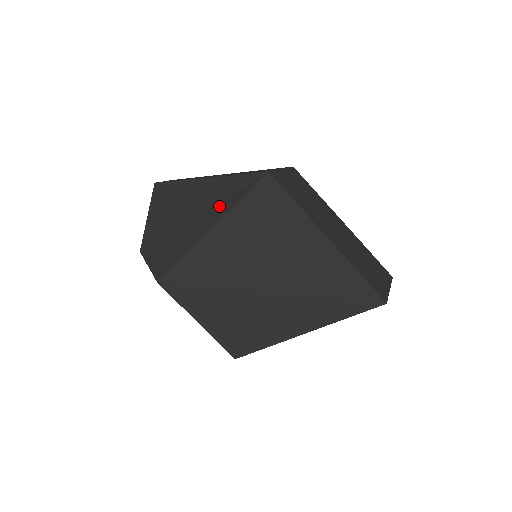
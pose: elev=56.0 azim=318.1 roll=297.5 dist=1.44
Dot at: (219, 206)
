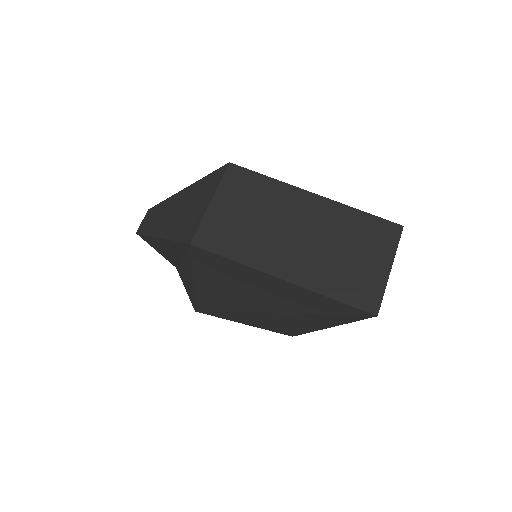
Dot at: occluded
